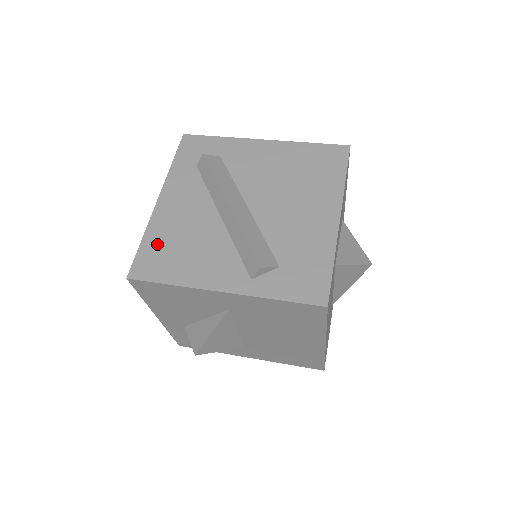
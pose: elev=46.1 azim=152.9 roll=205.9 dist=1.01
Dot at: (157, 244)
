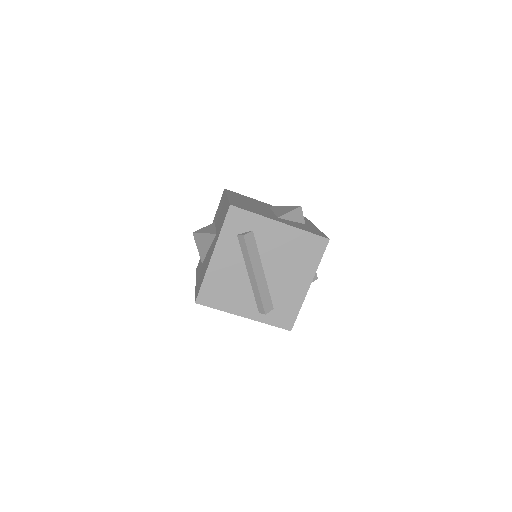
Dot at: (212, 286)
